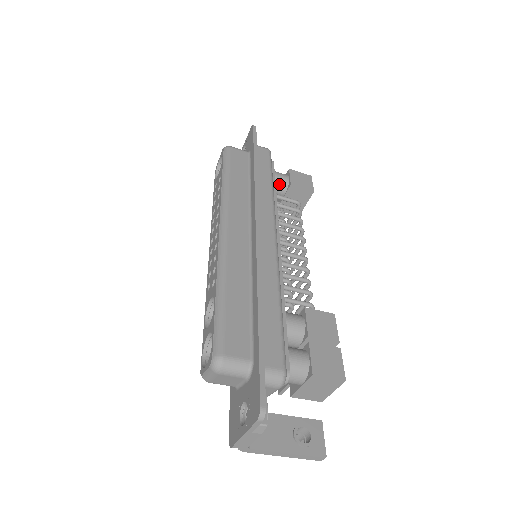
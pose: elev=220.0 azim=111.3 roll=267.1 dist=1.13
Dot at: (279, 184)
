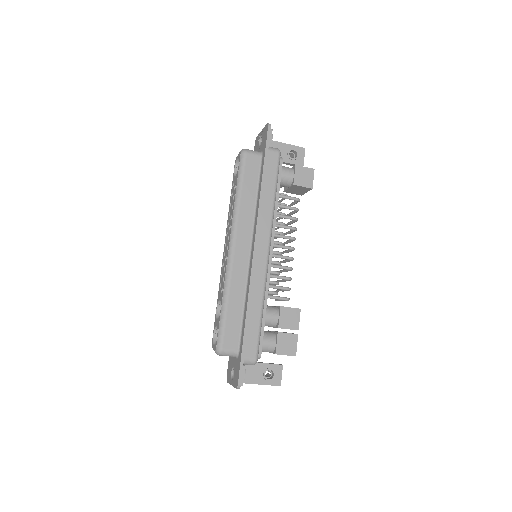
Dot at: (284, 182)
